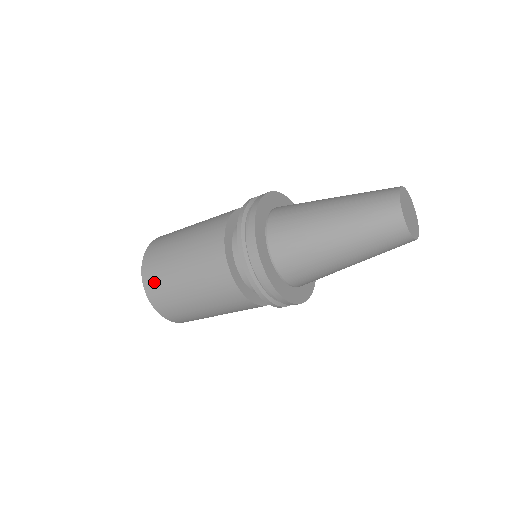
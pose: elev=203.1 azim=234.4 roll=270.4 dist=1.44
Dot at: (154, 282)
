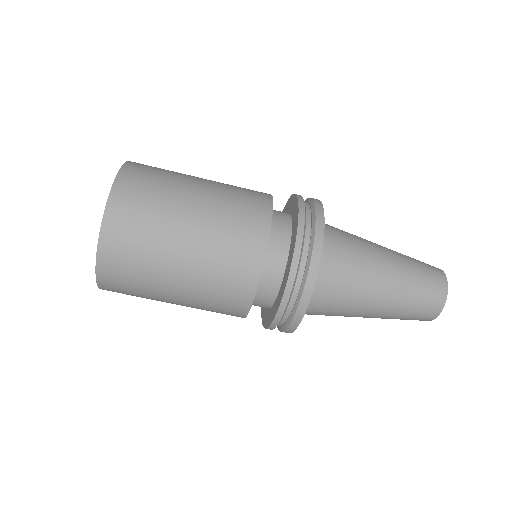
Dot at: (148, 167)
